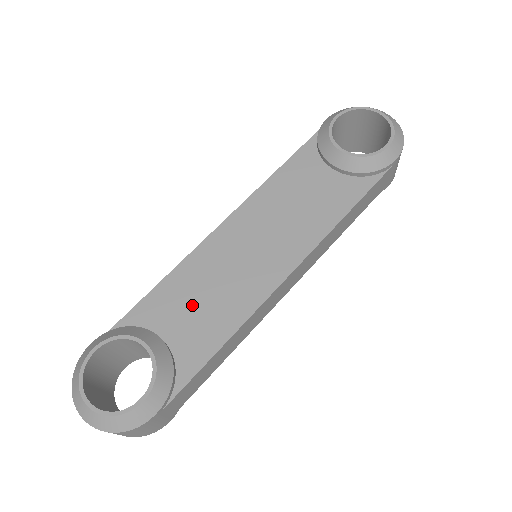
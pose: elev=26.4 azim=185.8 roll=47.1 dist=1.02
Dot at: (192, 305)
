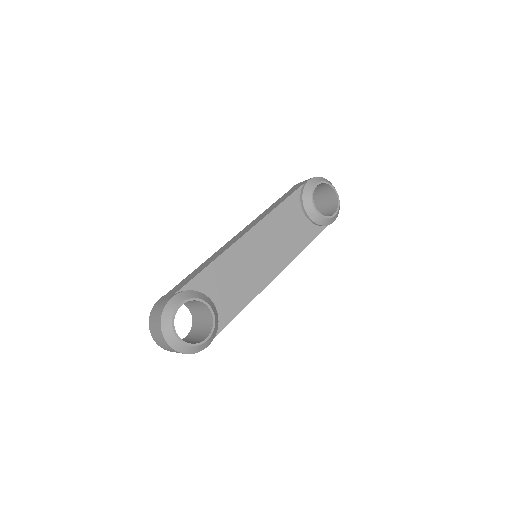
Dot at: (227, 283)
